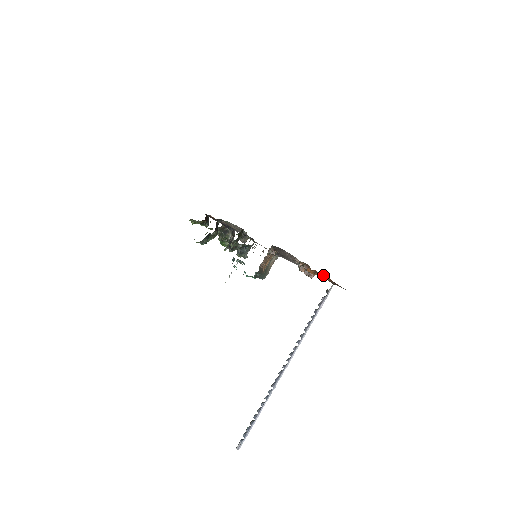
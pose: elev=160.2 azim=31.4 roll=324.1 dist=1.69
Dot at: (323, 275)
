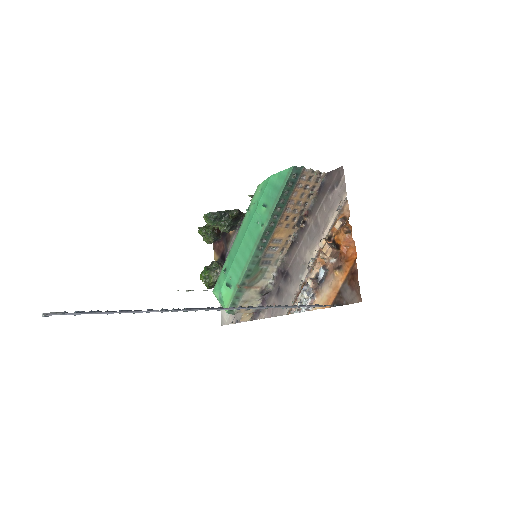
Dot at: (345, 260)
